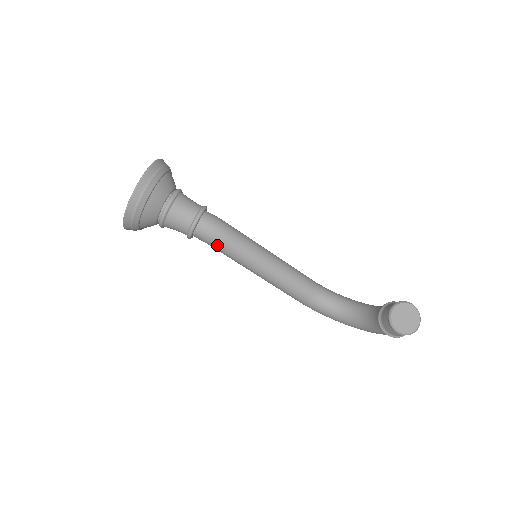
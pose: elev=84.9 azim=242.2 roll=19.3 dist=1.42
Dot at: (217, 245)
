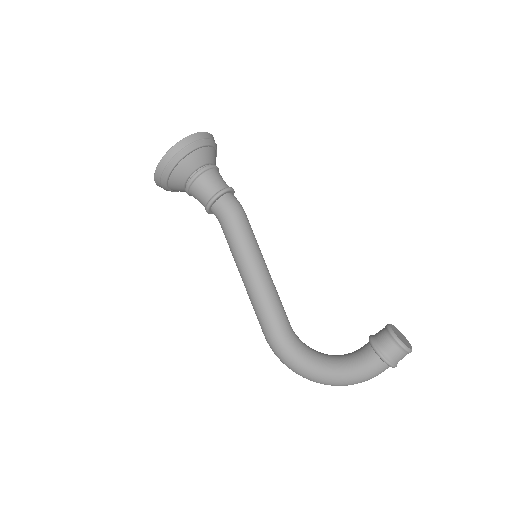
Dot at: (235, 218)
